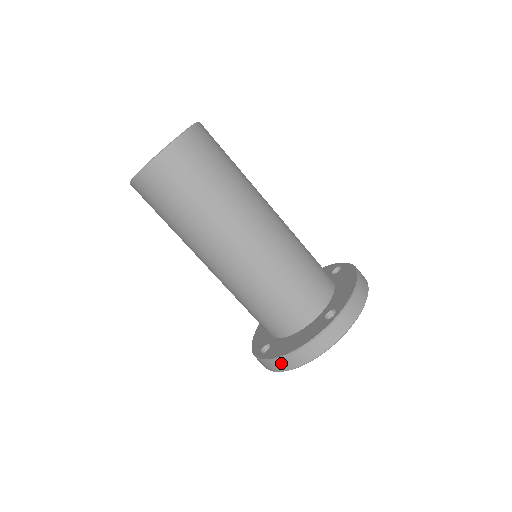
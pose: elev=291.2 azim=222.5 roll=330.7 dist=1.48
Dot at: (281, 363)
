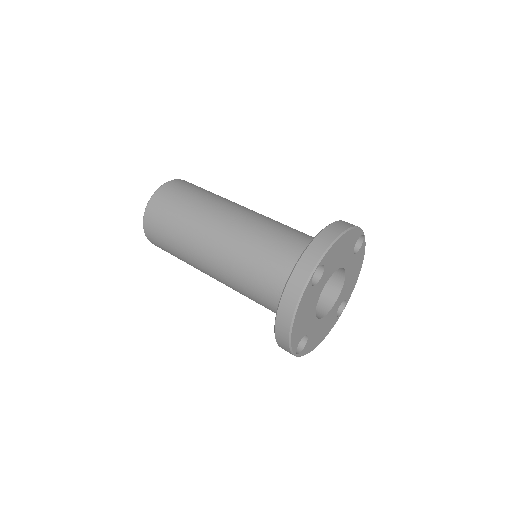
Dot at: (279, 335)
